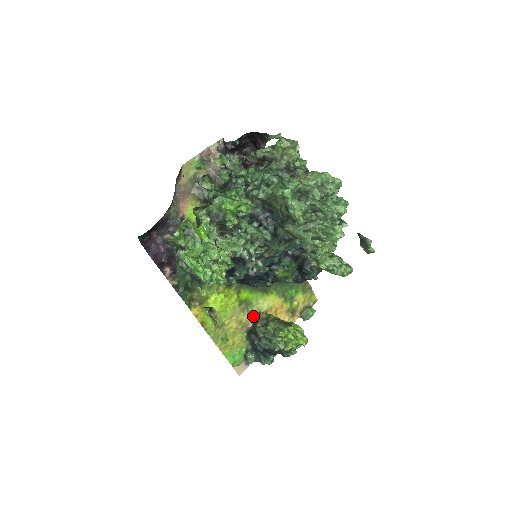
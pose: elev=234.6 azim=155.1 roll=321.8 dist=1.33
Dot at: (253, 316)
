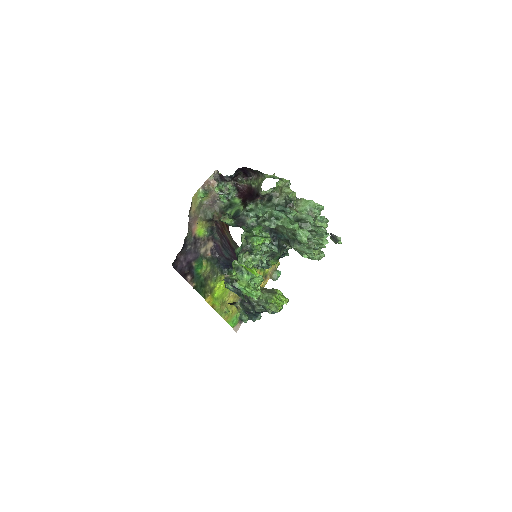
Dot at: occluded
